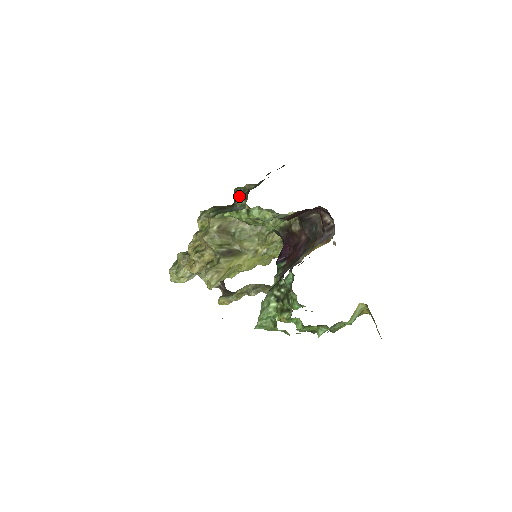
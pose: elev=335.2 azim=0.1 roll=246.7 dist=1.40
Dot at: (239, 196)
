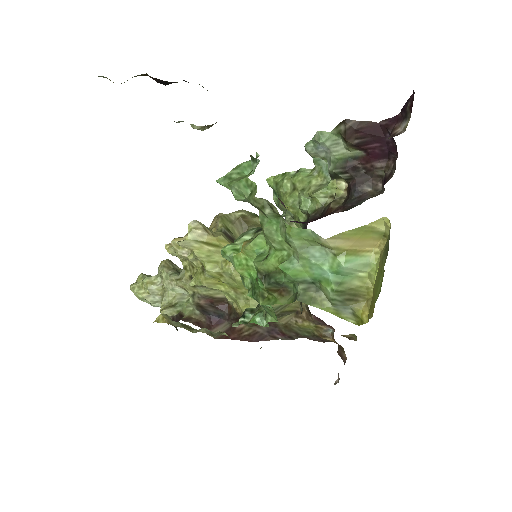
Dot at: occluded
